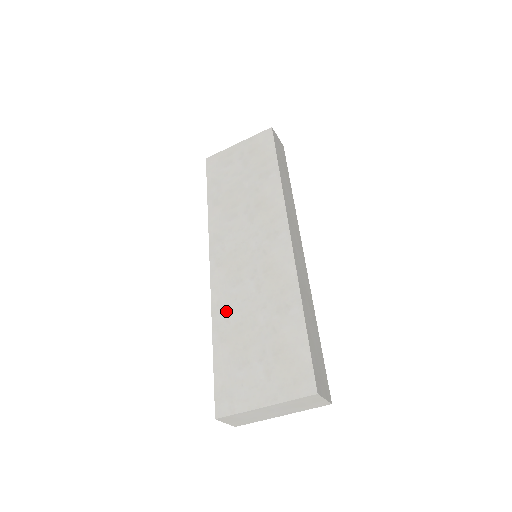
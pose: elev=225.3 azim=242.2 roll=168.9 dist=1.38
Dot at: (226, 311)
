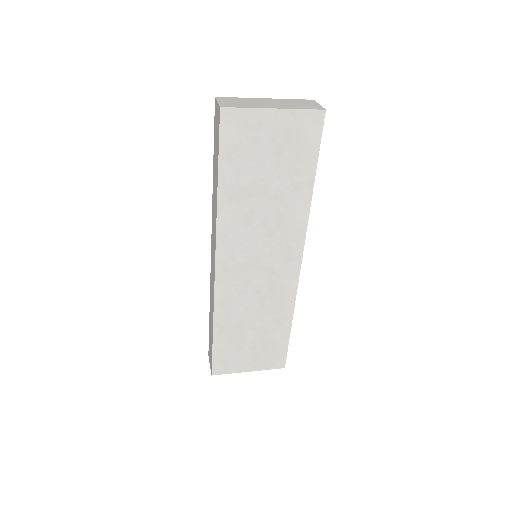
Dot at: (228, 313)
